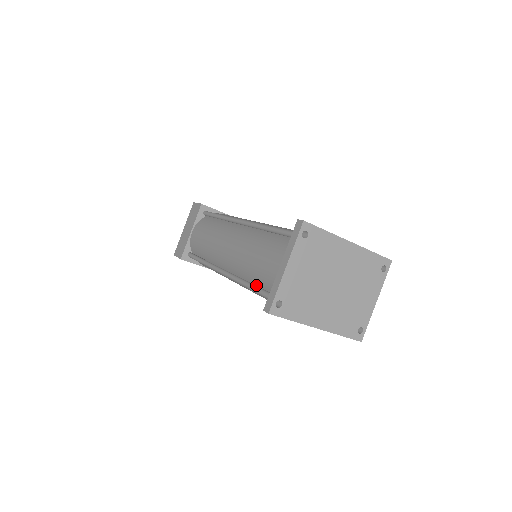
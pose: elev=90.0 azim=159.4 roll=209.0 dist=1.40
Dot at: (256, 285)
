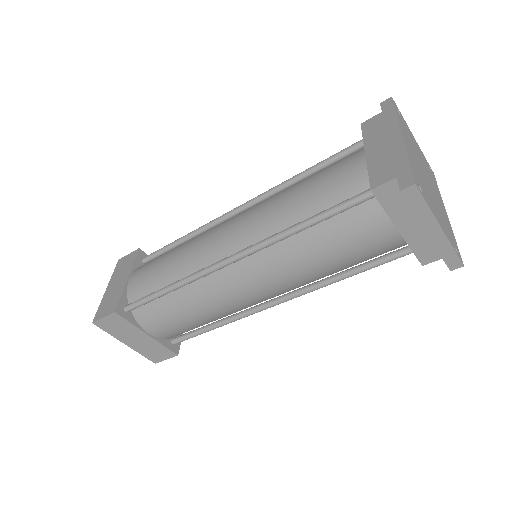
Dot at: (347, 269)
